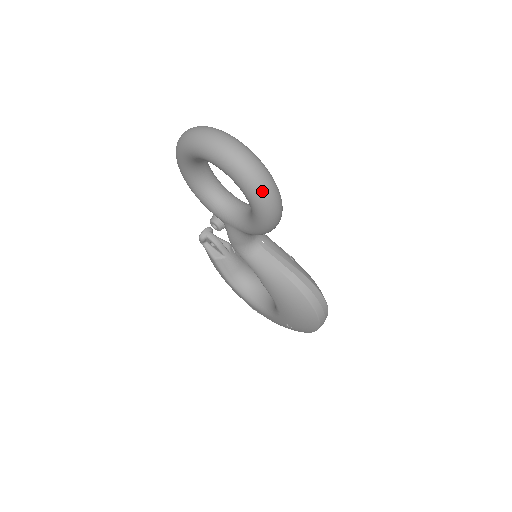
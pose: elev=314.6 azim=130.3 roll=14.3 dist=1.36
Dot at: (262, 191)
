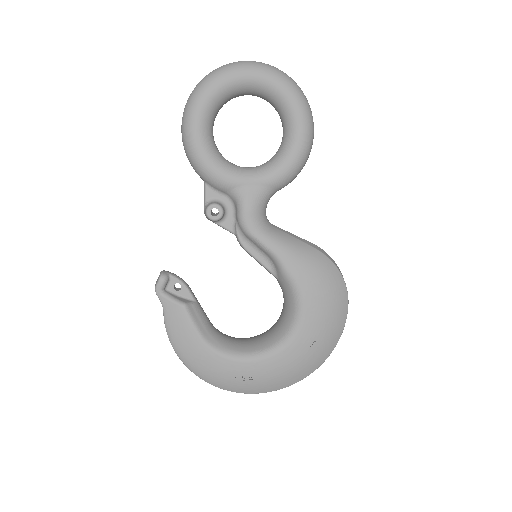
Dot at: (307, 102)
